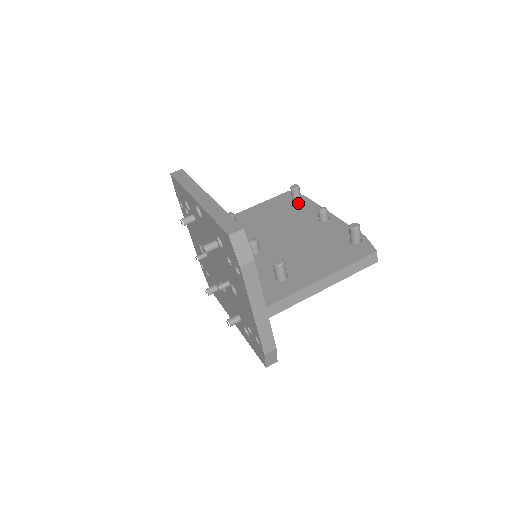
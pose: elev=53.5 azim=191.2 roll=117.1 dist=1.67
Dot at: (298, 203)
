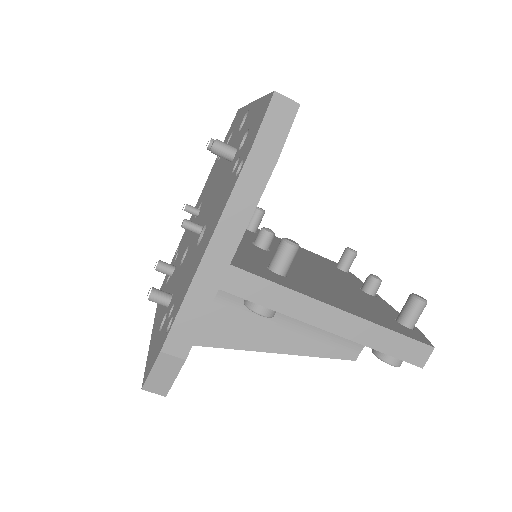
Dot at: (342, 270)
